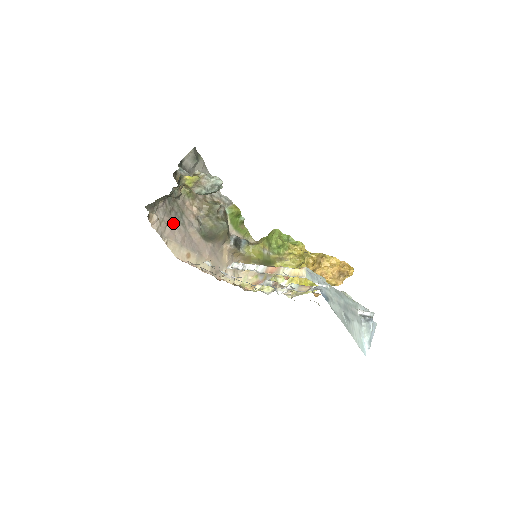
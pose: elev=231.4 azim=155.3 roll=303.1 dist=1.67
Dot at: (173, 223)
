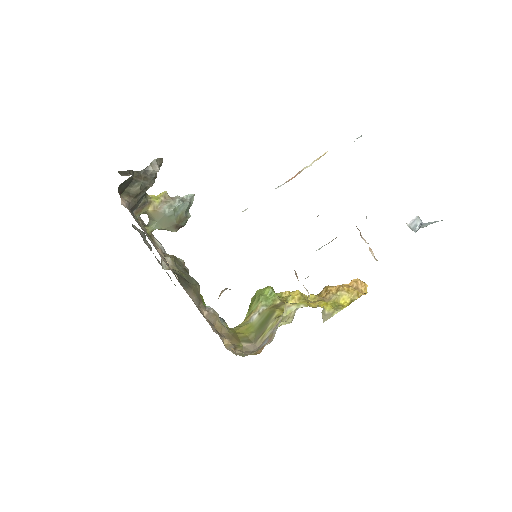
Dot at: occluded
